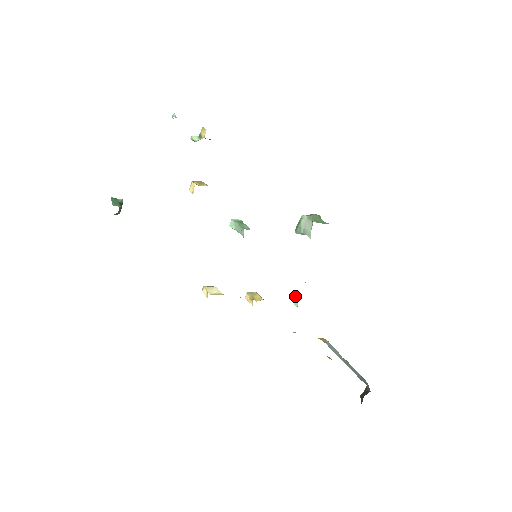
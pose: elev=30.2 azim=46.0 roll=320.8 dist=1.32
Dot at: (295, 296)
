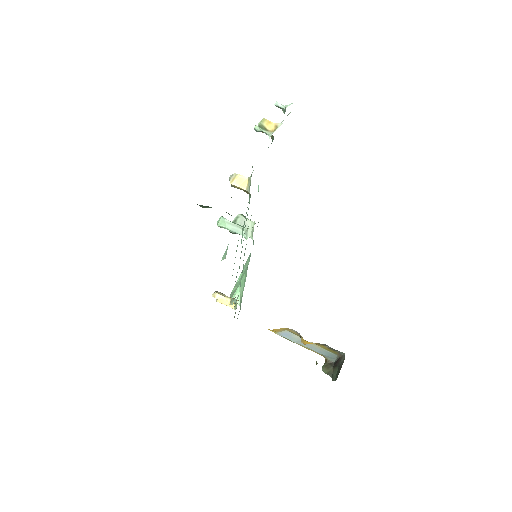
Dot at: (234, 294)
